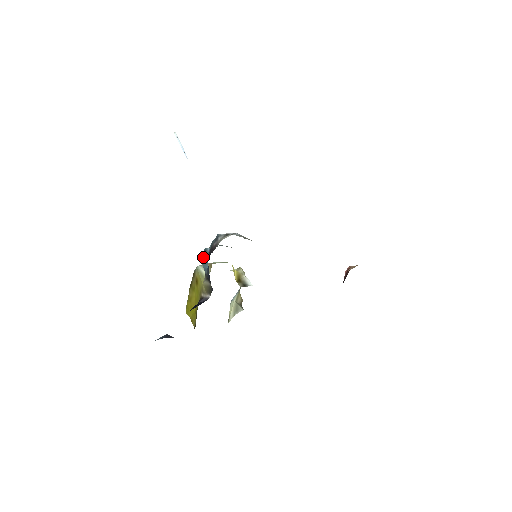
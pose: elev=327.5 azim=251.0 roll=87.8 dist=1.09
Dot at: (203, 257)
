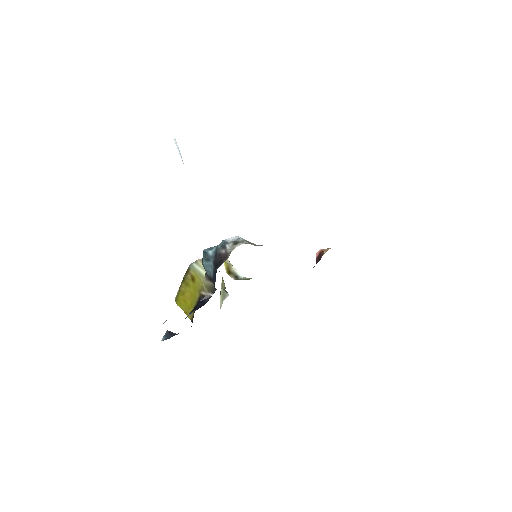
Dot at: (205, 260)
